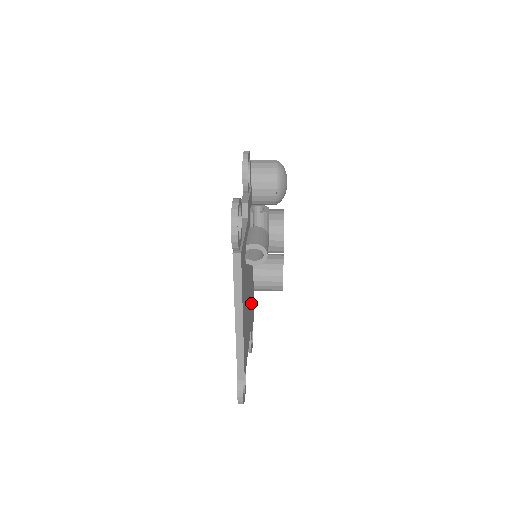
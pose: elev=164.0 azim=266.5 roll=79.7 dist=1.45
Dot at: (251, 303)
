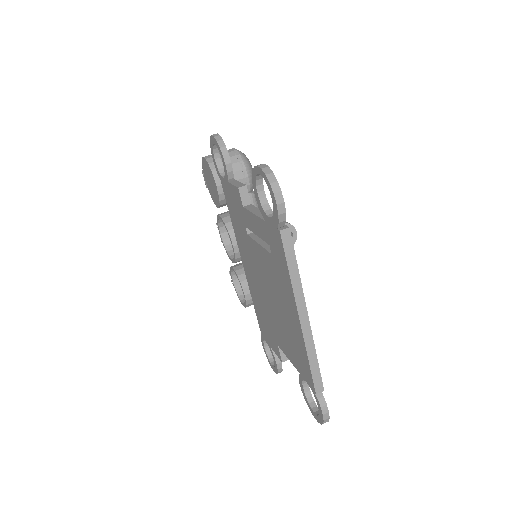
Dot at: occluded
